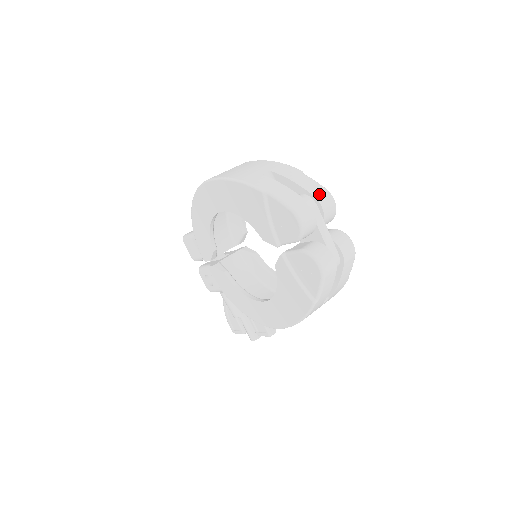
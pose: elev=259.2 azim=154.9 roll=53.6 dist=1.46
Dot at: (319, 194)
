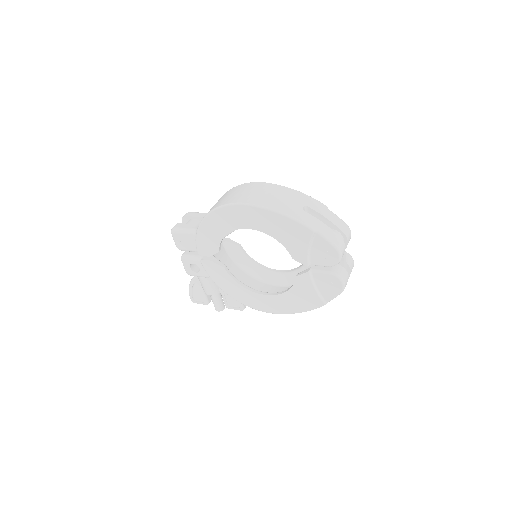
Dot at: (346, 231)
